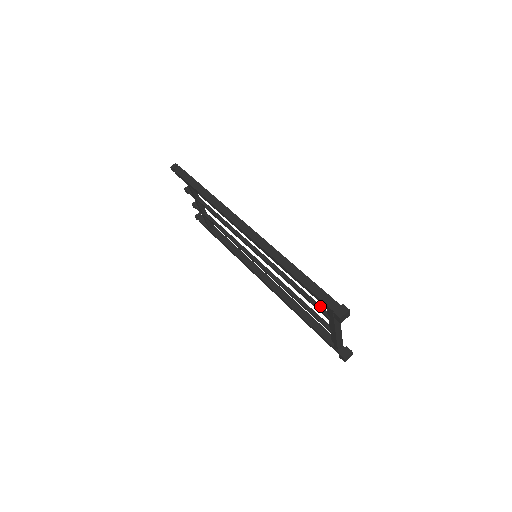
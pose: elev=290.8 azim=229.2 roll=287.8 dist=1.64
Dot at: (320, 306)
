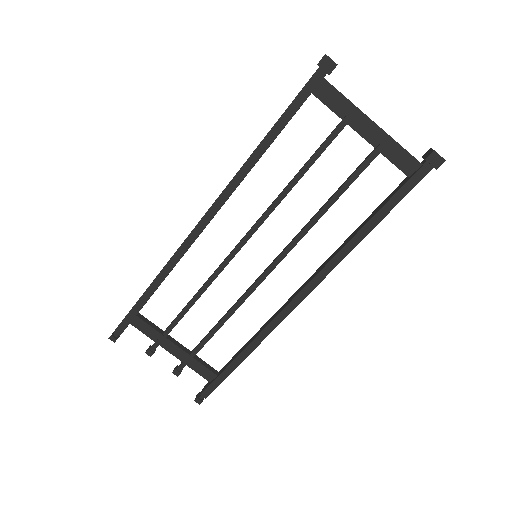
Dot at: occluded
